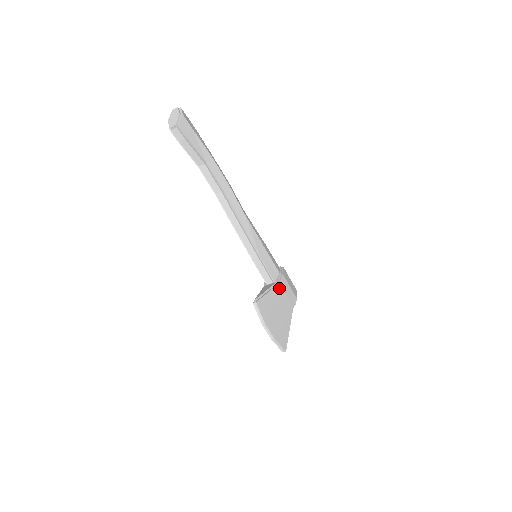
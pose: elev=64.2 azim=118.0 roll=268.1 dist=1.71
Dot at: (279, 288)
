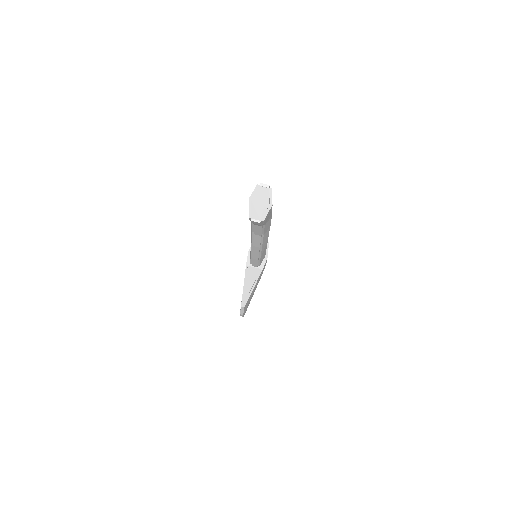
Dot at: occluded
